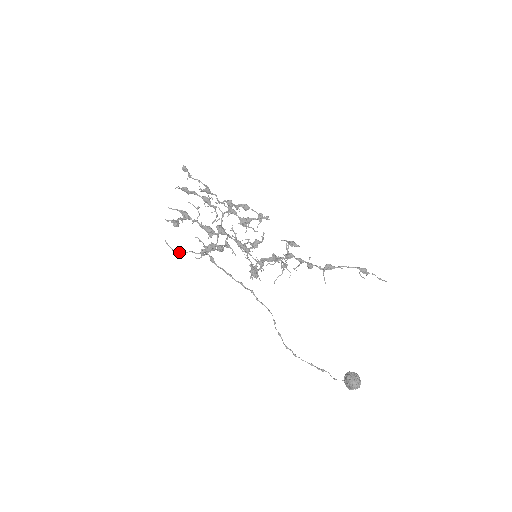
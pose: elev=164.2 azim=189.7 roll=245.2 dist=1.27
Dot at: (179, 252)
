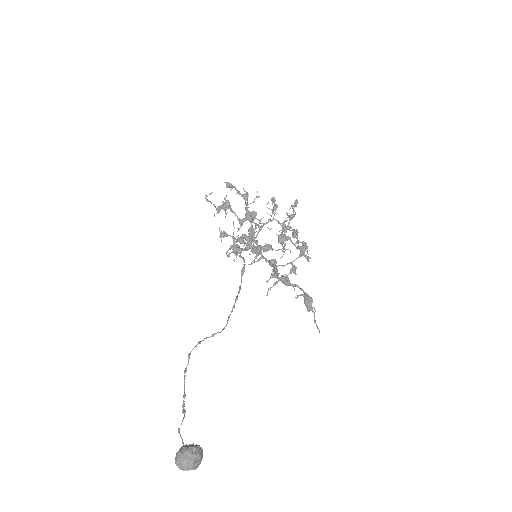
Dot at: (208, 200)
